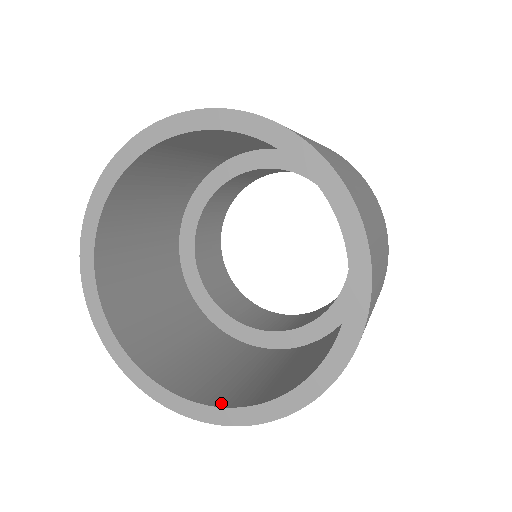
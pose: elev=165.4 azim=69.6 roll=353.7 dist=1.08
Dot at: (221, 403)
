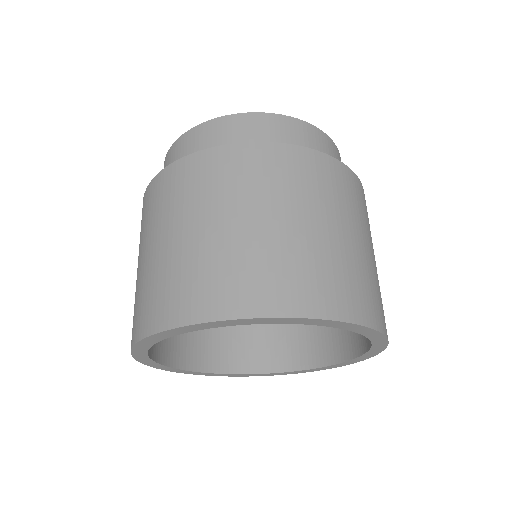
Dot at: (268, 368)
